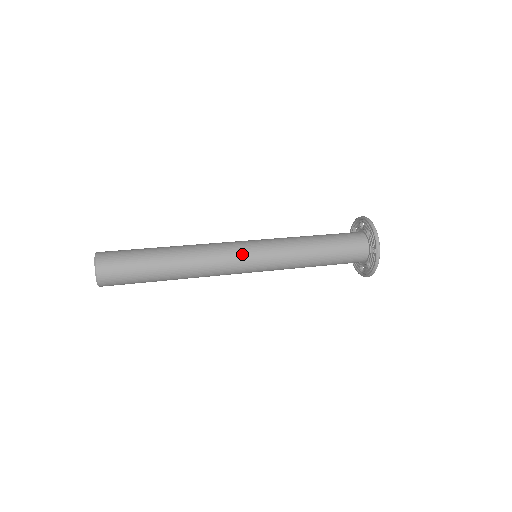
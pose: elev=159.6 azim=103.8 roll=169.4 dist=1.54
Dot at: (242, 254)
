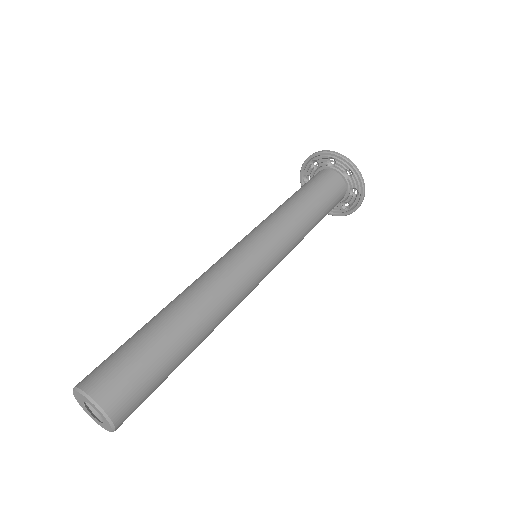
Dot at: (248, 256)
